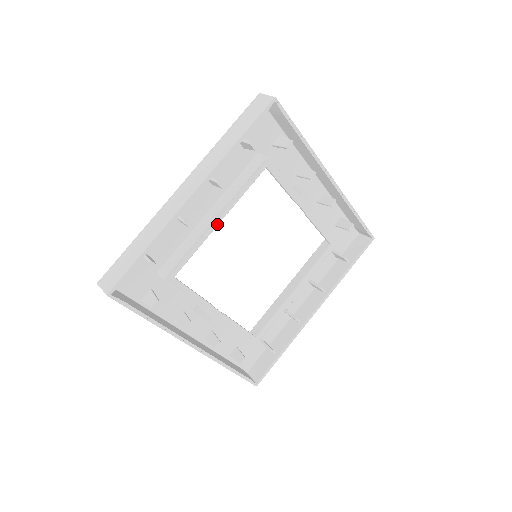
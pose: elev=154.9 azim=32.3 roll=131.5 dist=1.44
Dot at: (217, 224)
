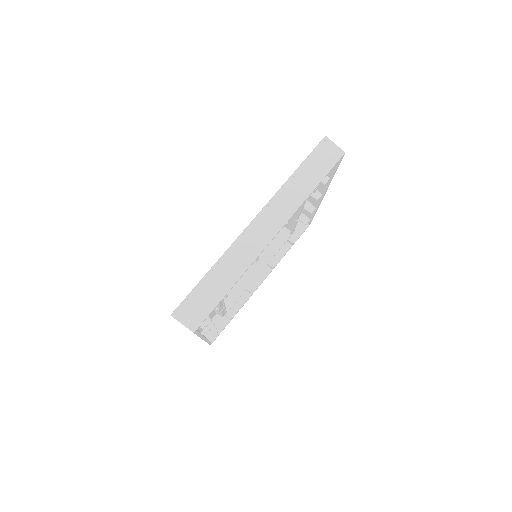
Dot at: occluded
